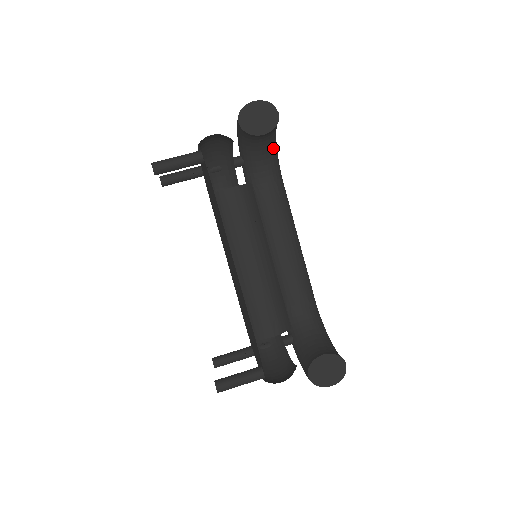
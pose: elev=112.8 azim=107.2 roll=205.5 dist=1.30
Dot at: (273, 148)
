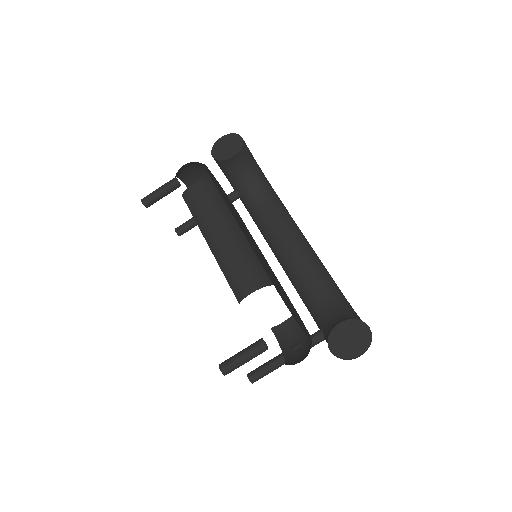
Dot at: (256, 171)
